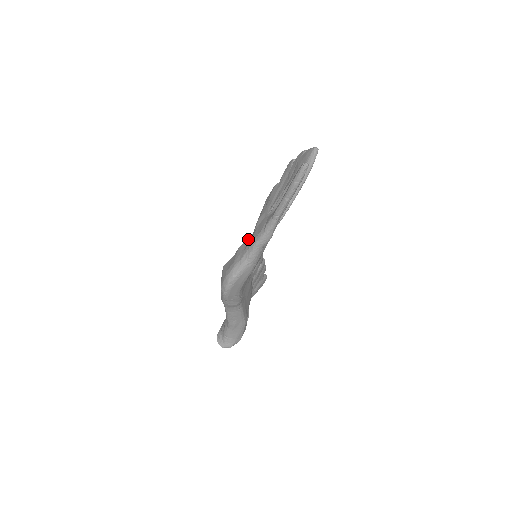
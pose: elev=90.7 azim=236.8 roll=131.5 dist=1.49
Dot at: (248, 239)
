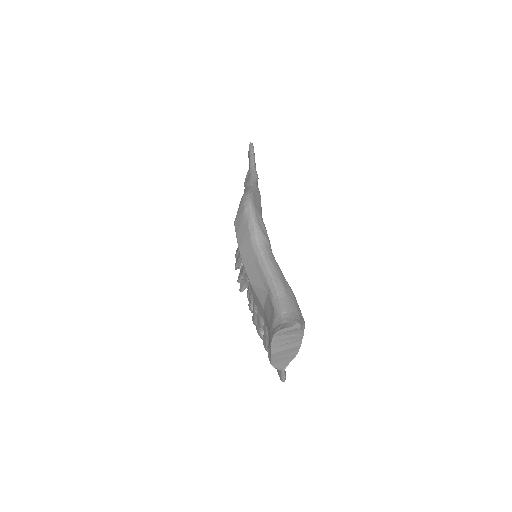
Dot at: occluded
